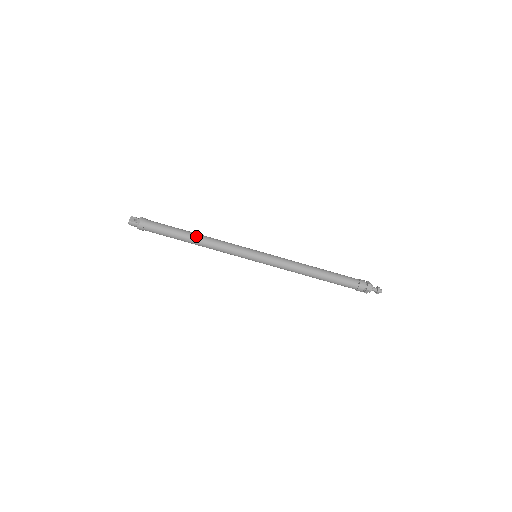
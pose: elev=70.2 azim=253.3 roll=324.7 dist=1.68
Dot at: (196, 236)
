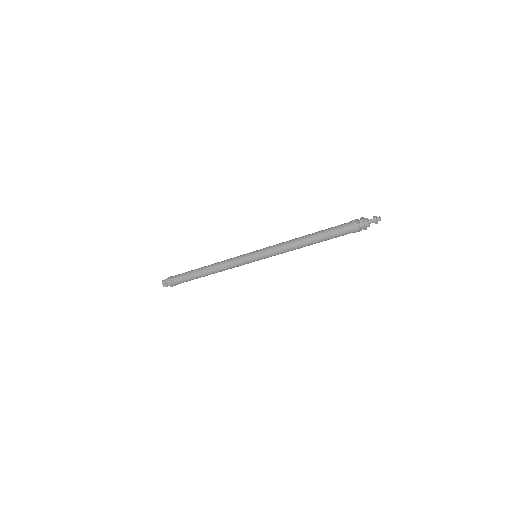
Dot at: (207, 273)
